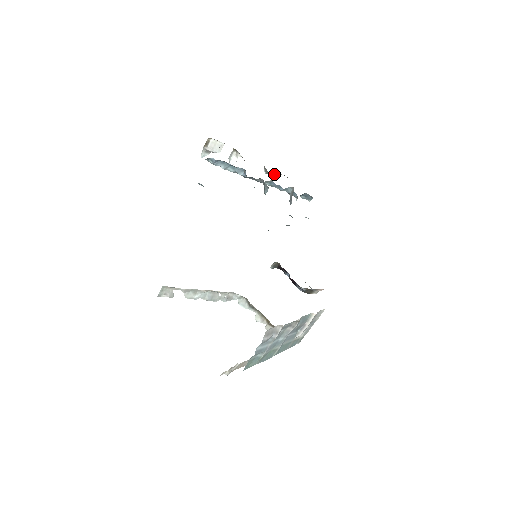
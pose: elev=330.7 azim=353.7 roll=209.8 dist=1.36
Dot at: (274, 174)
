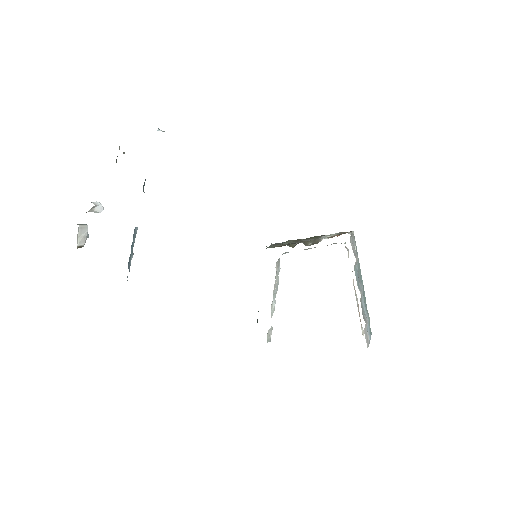
Dot at: occluded
